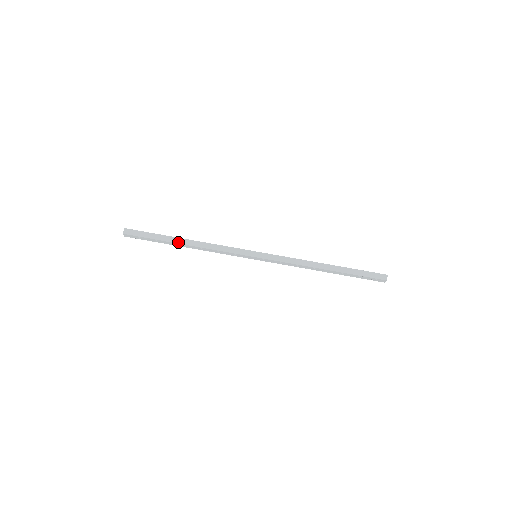
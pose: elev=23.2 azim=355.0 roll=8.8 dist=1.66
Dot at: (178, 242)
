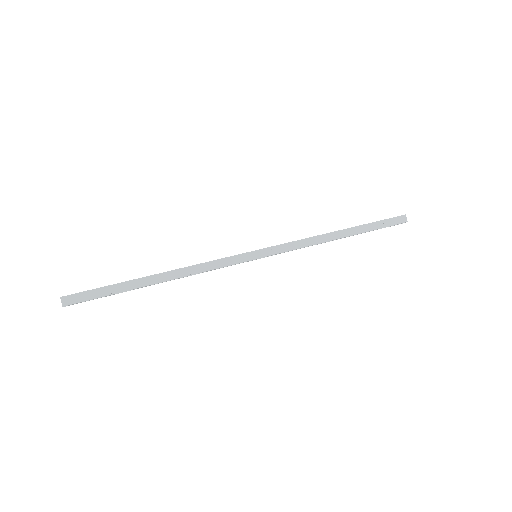
Dot at: (149, 283)
